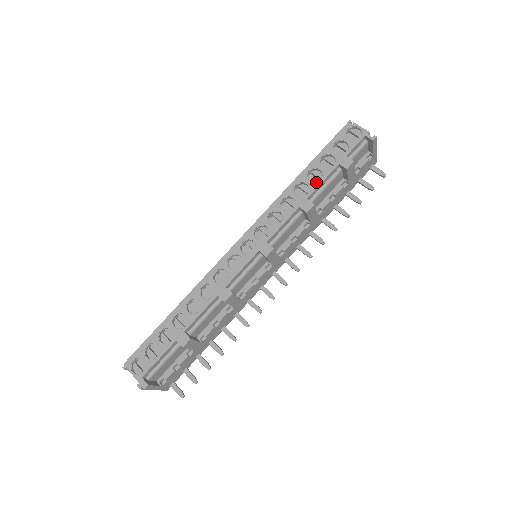
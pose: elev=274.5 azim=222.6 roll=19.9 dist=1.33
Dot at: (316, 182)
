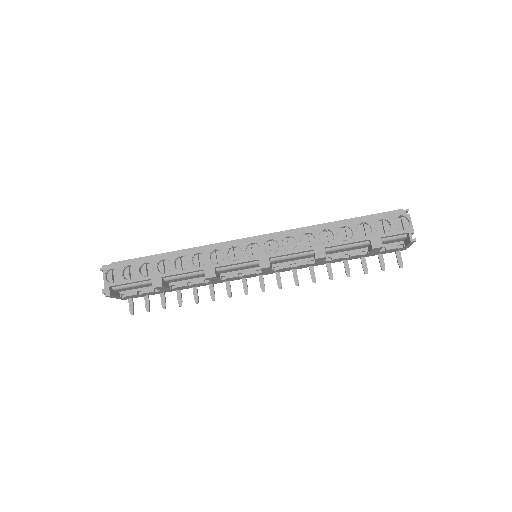
Dot at: (342, 240)
